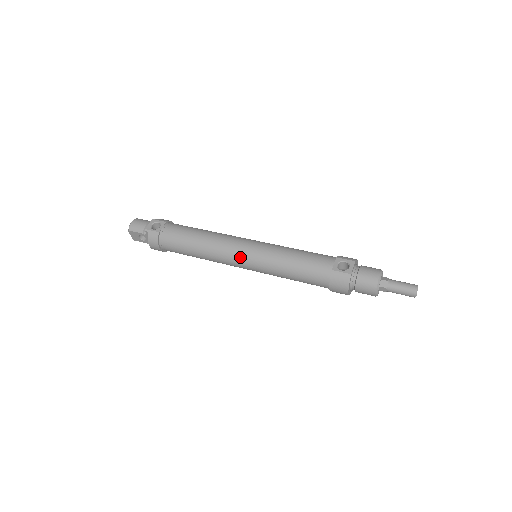
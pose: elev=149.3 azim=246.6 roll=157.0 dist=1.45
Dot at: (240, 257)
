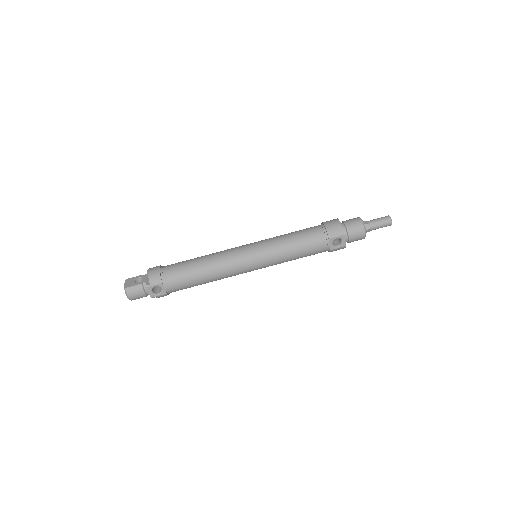
Dot at: occluded
